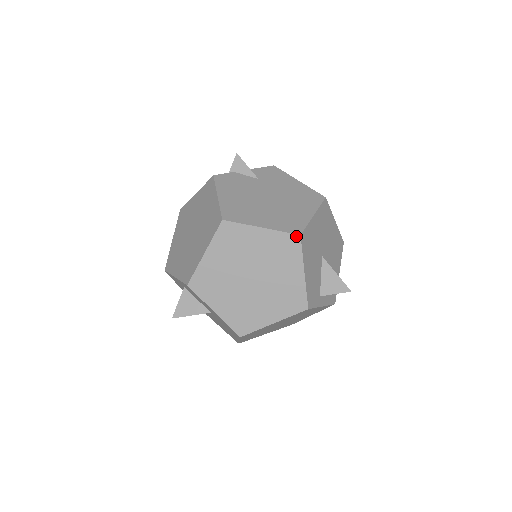
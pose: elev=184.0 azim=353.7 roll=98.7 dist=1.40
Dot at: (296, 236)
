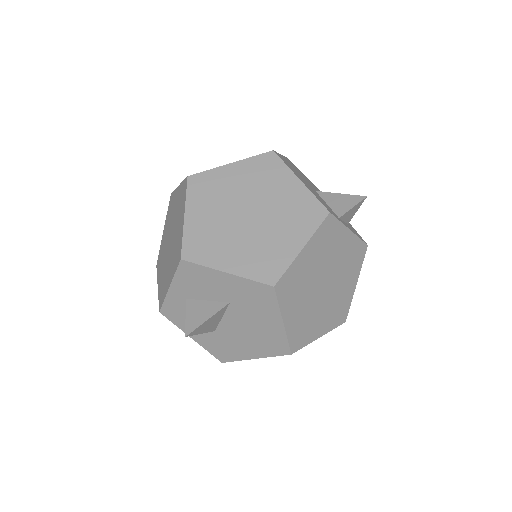
Dot at: (269, 153)
